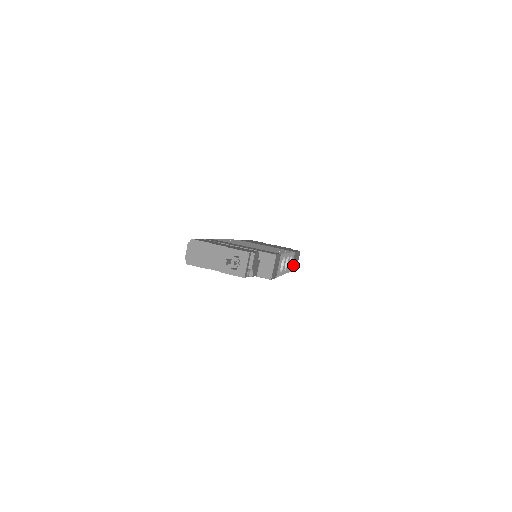
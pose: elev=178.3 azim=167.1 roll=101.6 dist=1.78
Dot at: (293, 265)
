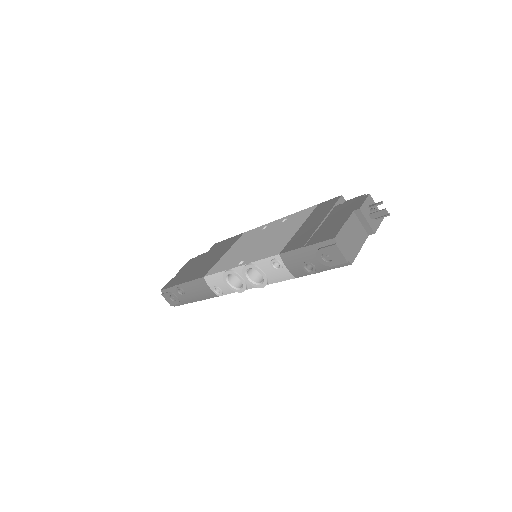
Dot at: occluded
